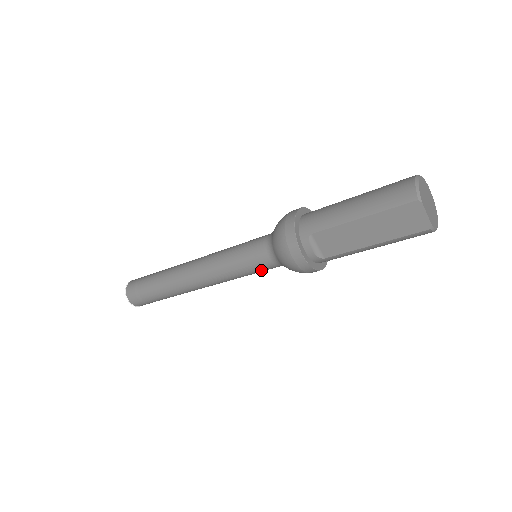
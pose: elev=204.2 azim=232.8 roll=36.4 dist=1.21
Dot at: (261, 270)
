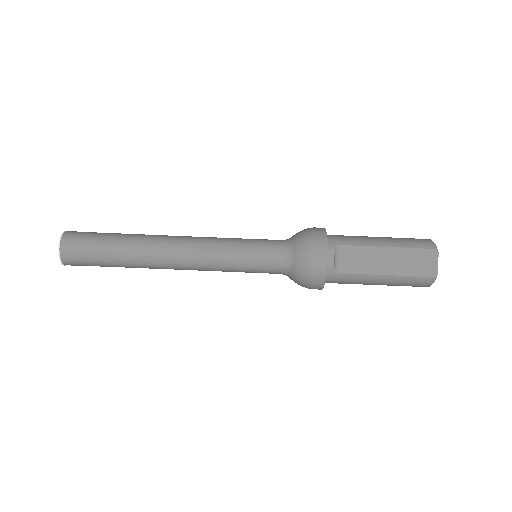
Dot at: (262, 267)
